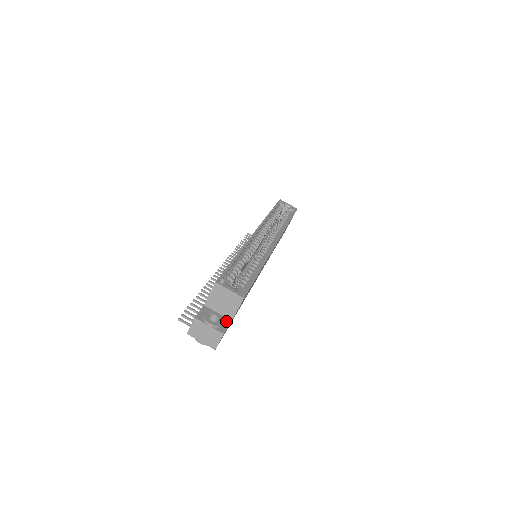
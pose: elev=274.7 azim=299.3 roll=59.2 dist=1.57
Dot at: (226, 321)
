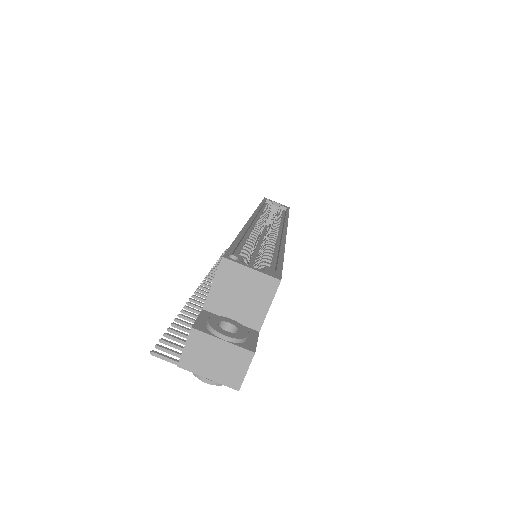
Dot at: (250, 332)
